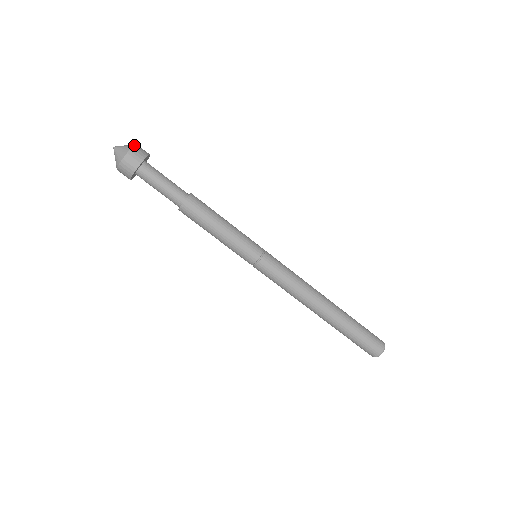
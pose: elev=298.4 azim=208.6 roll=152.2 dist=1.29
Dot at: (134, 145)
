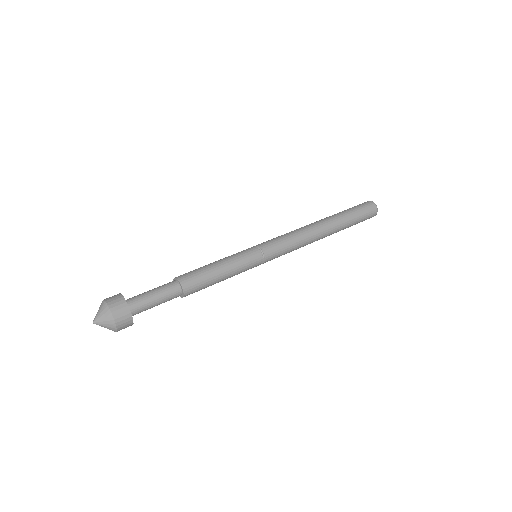
Dot at: (110, 311)
